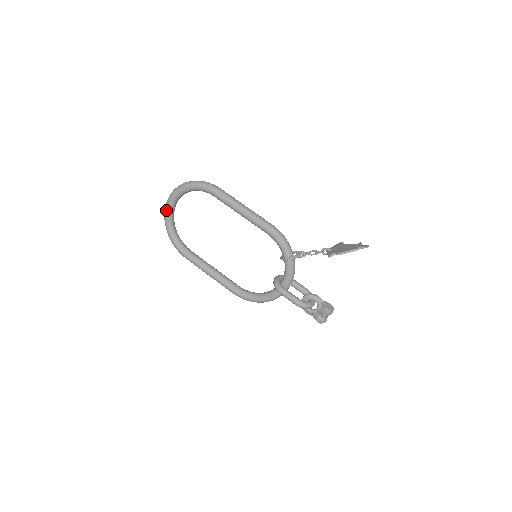
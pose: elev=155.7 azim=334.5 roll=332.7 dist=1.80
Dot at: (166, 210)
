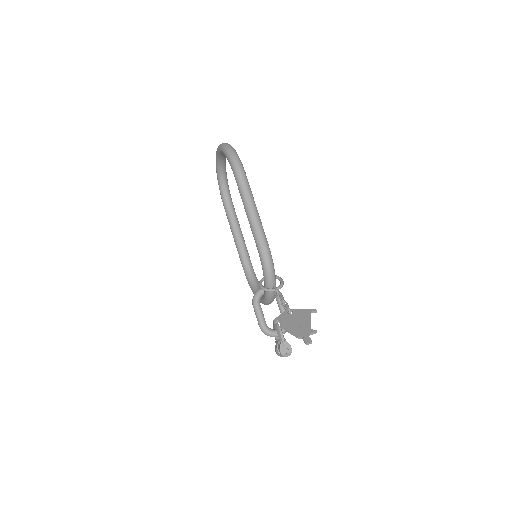
Dot at: (216, 157)
